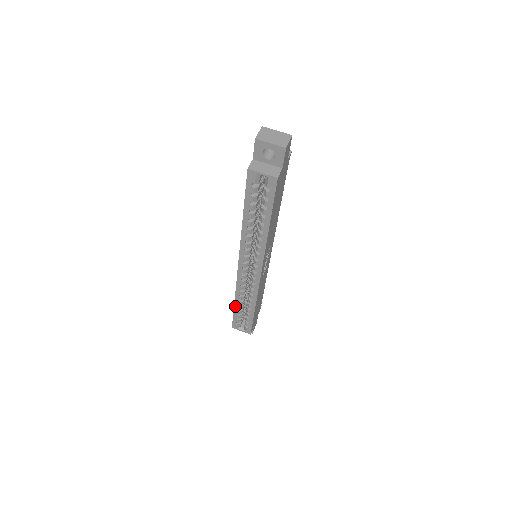
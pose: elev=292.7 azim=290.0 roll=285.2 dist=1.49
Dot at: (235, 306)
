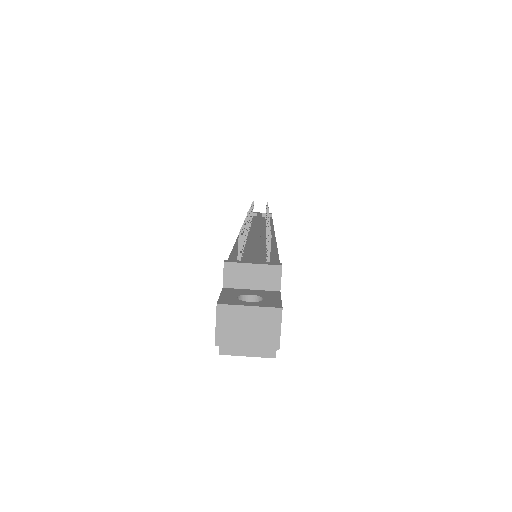
Dot at: occluded
